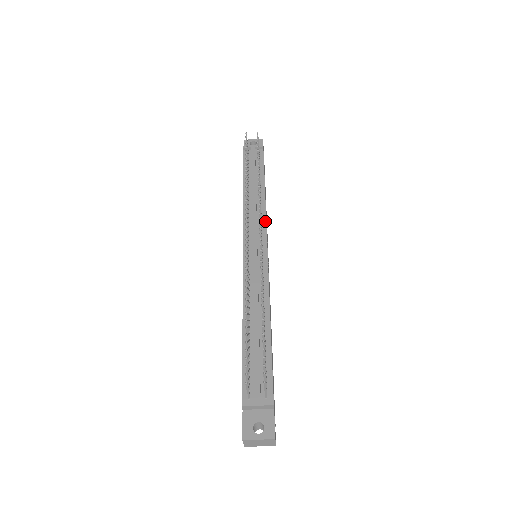
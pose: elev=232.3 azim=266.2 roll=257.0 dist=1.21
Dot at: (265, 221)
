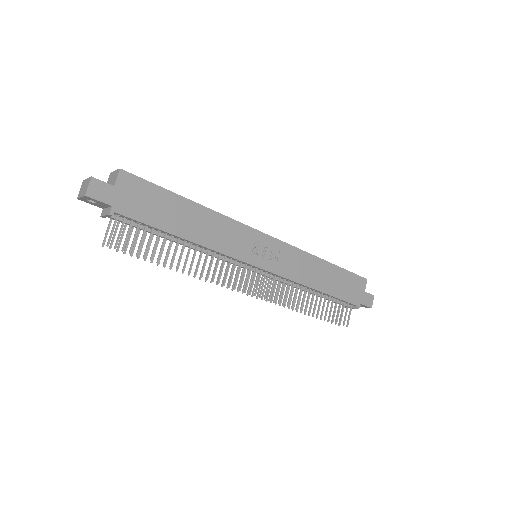
Dot at: (231, 258)
